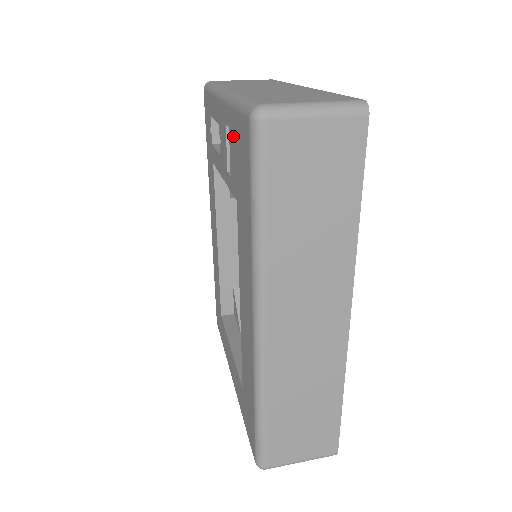
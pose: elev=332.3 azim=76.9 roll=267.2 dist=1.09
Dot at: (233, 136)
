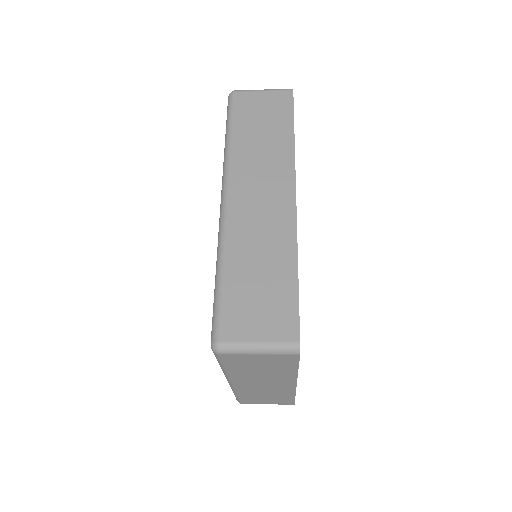
Dot at: occluded
